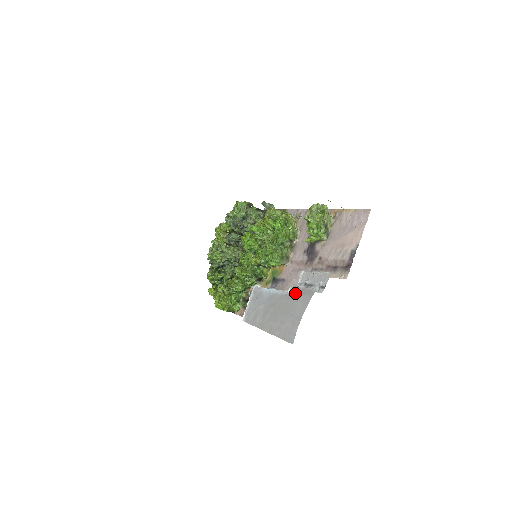
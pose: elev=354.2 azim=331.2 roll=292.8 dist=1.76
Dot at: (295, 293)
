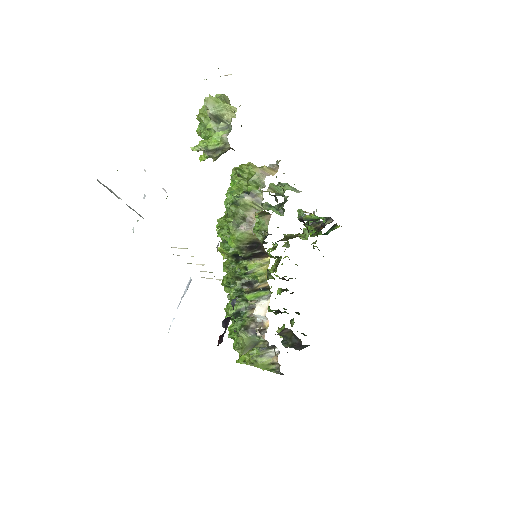
Dot at: occluded
